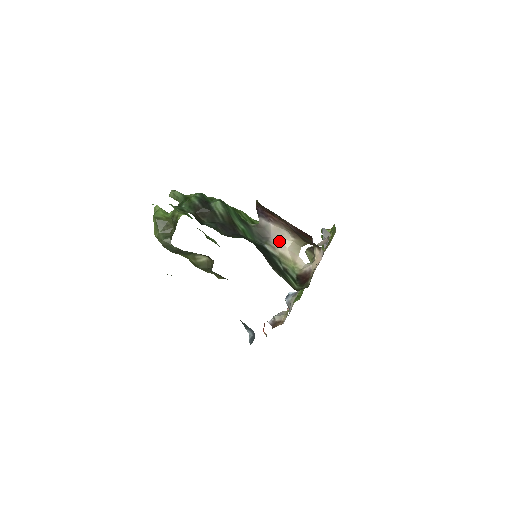
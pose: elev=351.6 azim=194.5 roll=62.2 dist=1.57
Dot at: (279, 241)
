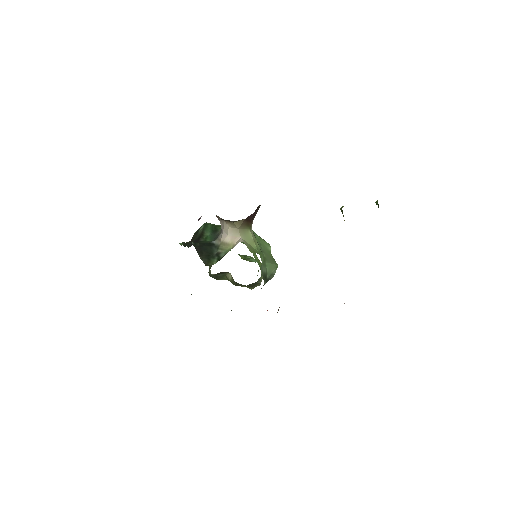
Dot at: (223, 232)
